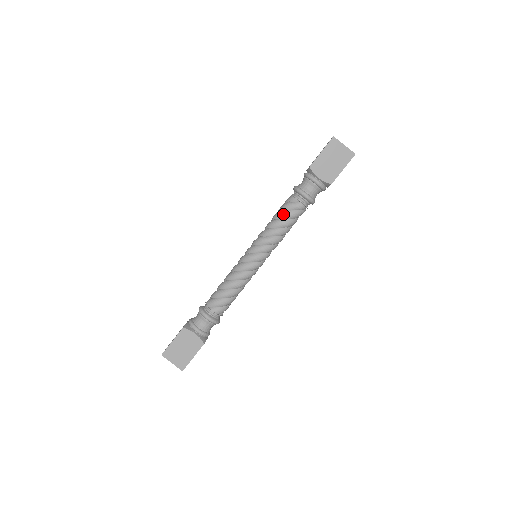
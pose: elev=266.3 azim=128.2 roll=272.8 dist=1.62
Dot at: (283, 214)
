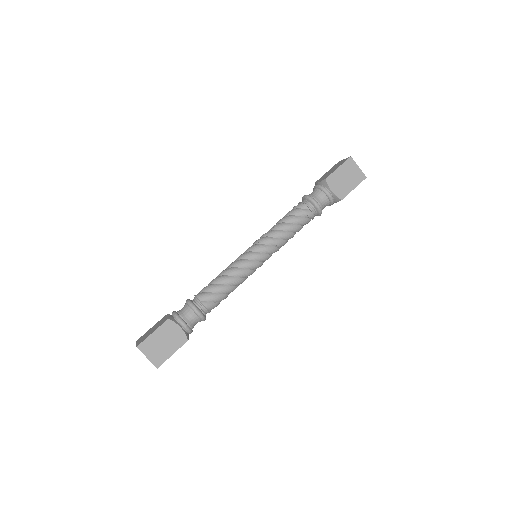
Dot at: (293, 218)
